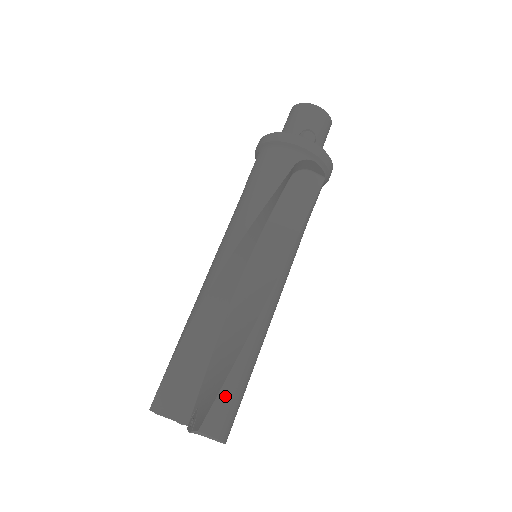
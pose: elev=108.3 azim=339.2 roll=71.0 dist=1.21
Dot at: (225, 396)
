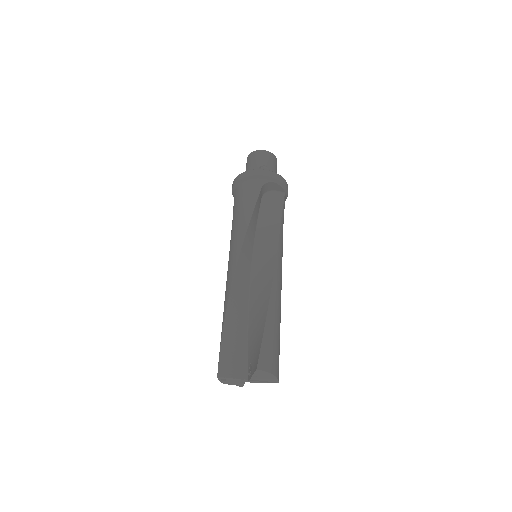
Dot at: (267, 343)
